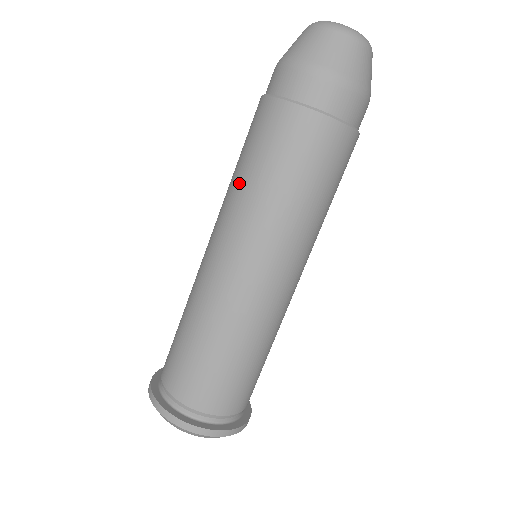
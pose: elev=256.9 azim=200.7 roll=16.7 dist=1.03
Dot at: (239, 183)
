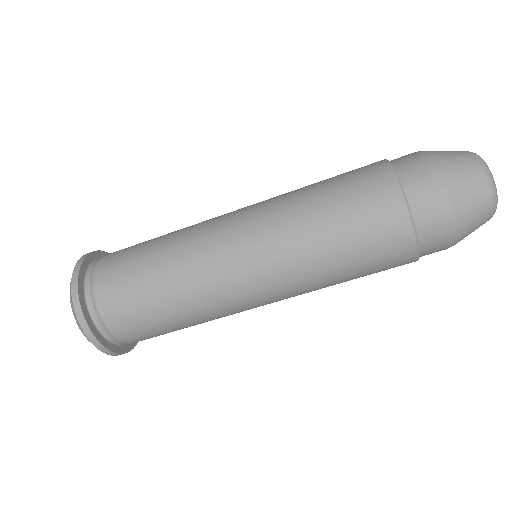
Dot at: (310, 224)
